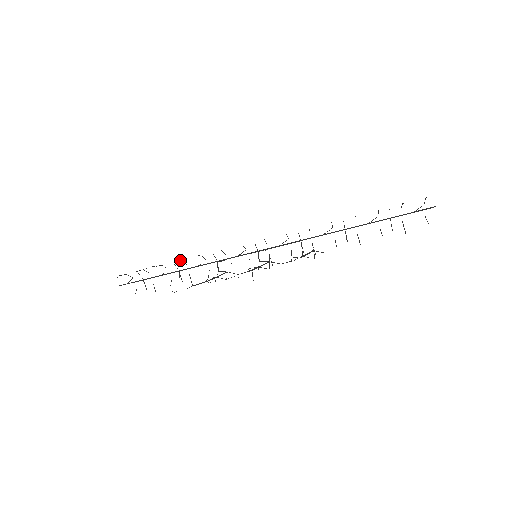
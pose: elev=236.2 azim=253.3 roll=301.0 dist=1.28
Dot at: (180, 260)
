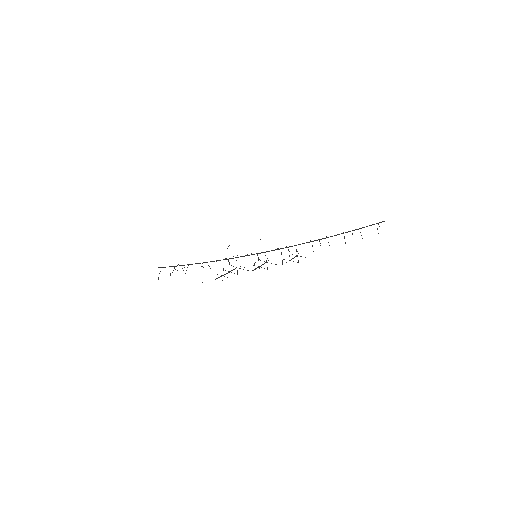
Dot at: occluded
